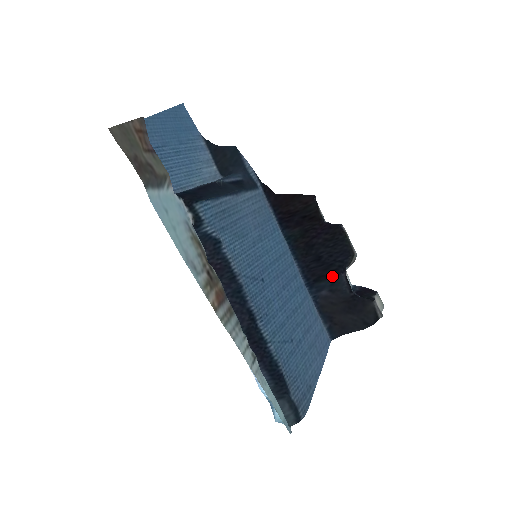
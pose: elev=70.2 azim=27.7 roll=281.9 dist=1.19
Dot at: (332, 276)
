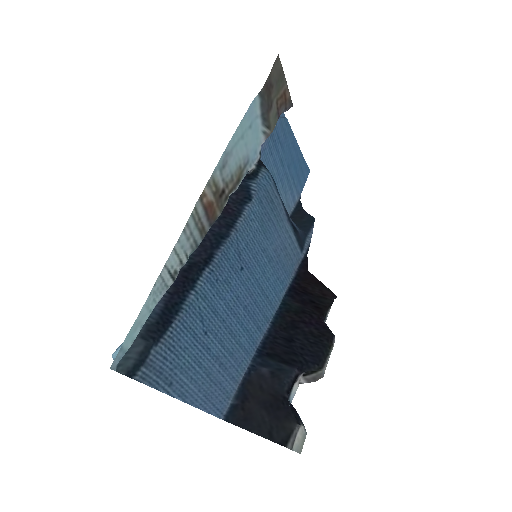
Dot at: (286, 363)
